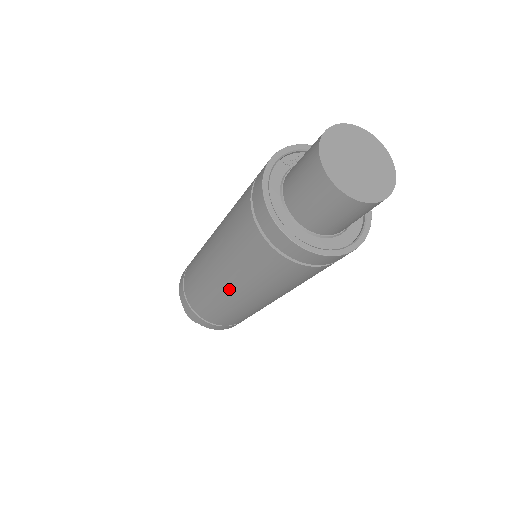
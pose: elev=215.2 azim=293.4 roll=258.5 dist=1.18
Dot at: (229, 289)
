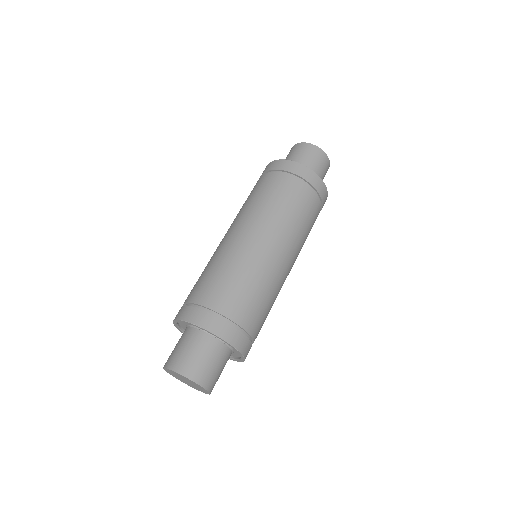
Dot at: (244, 233)
